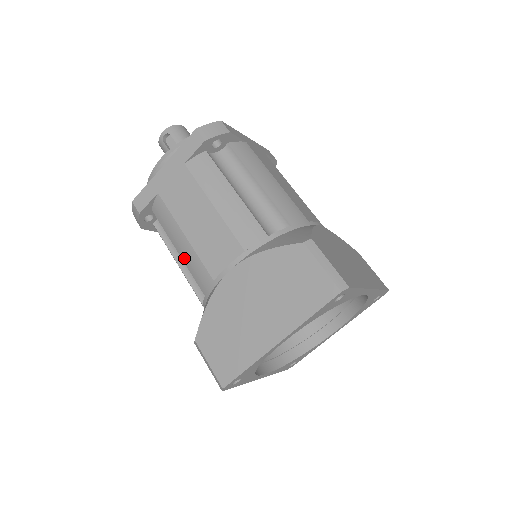
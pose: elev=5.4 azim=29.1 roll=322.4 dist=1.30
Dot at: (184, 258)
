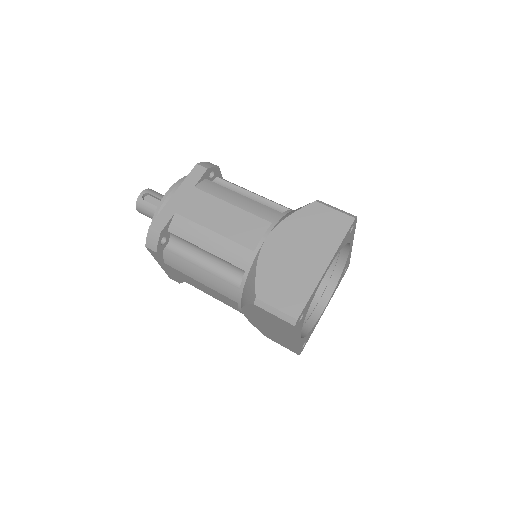
Dot at: (216, 251)
